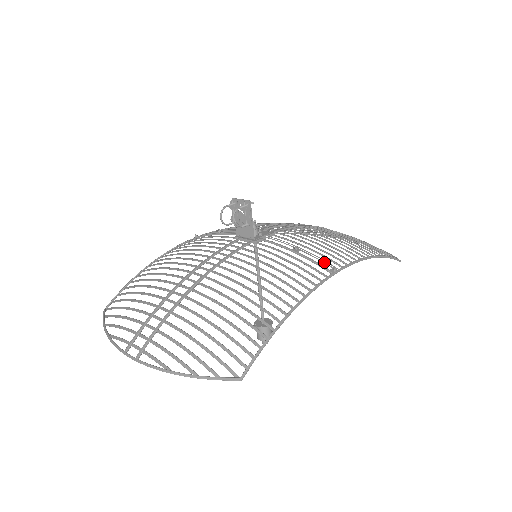
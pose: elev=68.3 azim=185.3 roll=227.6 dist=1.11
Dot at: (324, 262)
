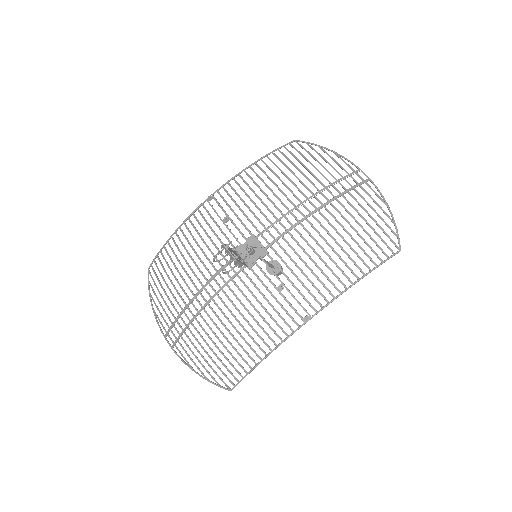
Dot at: occluded
